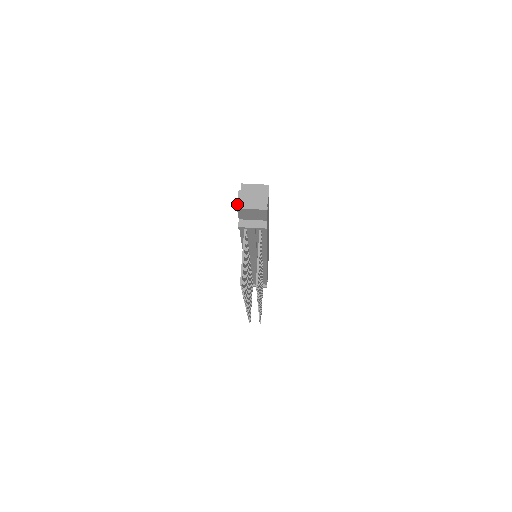
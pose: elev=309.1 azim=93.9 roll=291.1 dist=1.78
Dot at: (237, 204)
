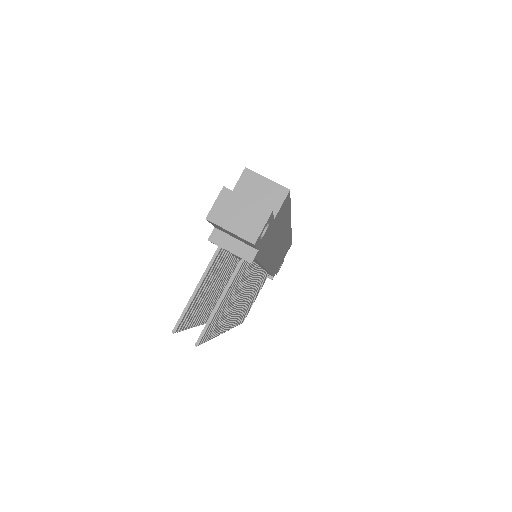
Dot at: (209, 211)
